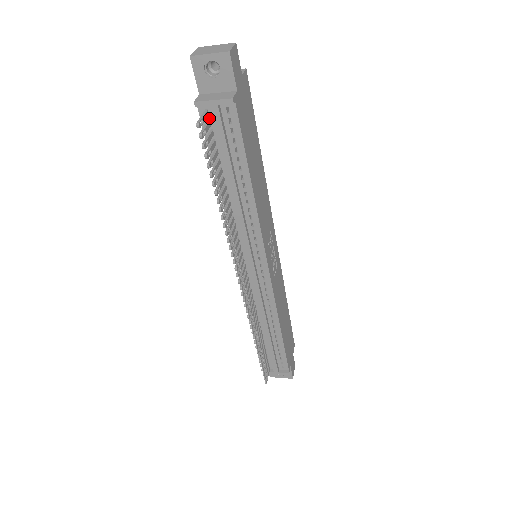
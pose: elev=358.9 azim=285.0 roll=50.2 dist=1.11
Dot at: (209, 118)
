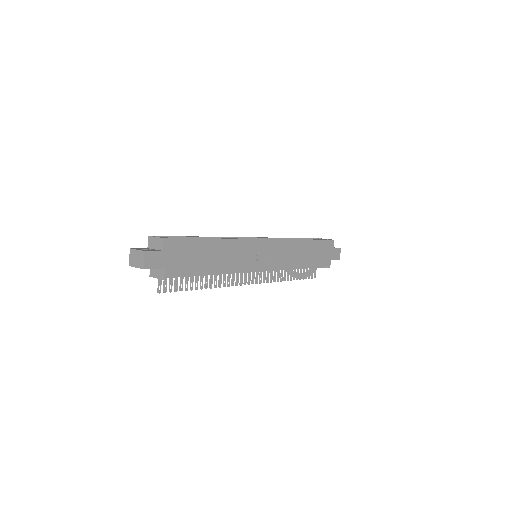
Dot at: occluded
